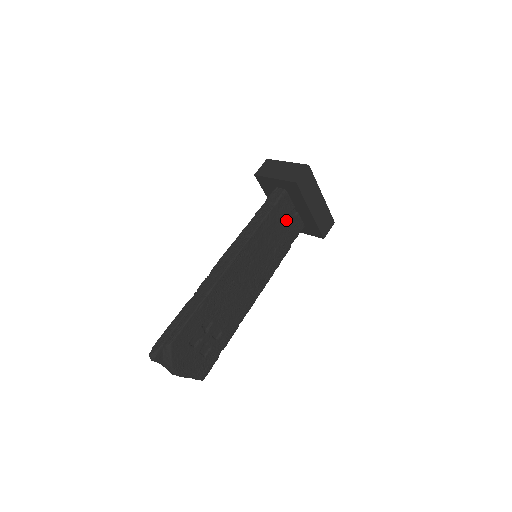
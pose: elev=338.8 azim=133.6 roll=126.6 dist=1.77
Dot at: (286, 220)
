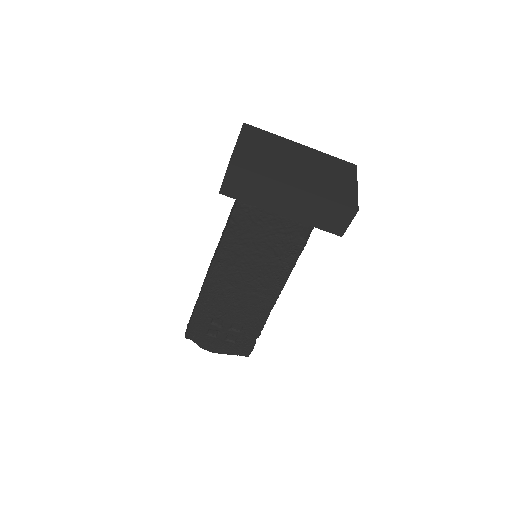
Dot at: (272, 216)
